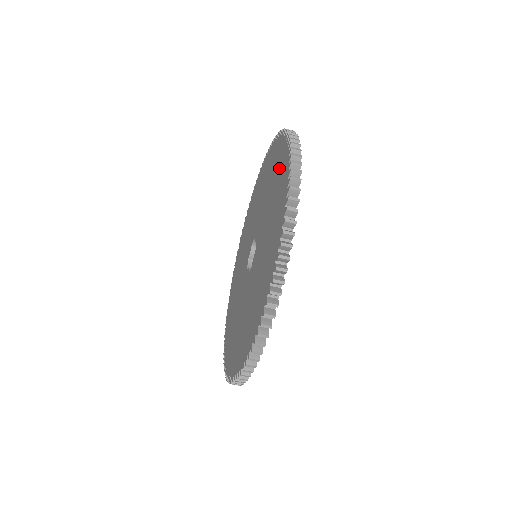
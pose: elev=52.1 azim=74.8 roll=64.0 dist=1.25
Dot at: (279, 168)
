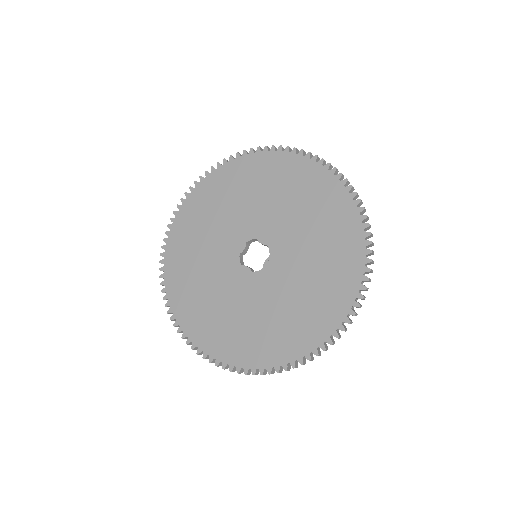
Dot at: (303, 328)
